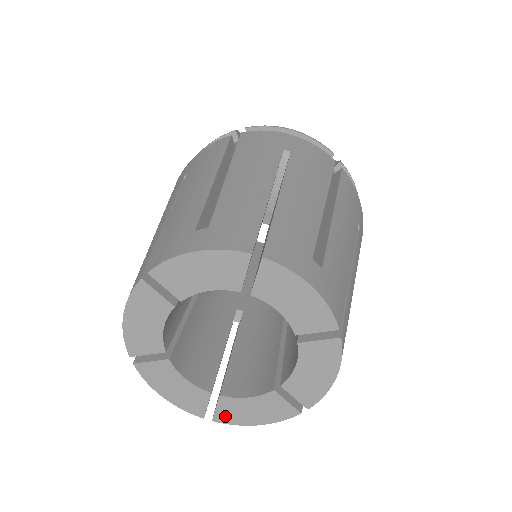
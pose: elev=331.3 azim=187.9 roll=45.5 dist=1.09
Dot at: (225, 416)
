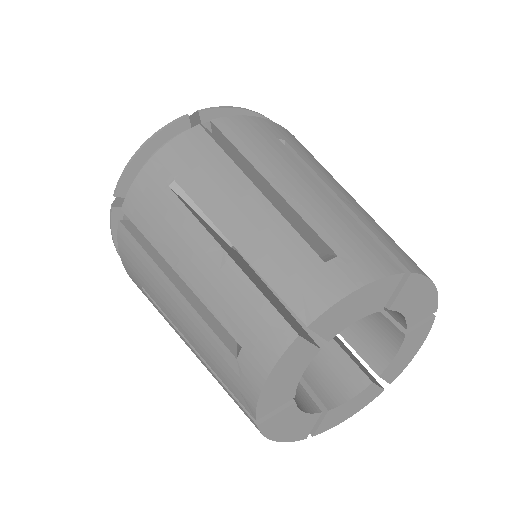
Dot at: (394, 374)
